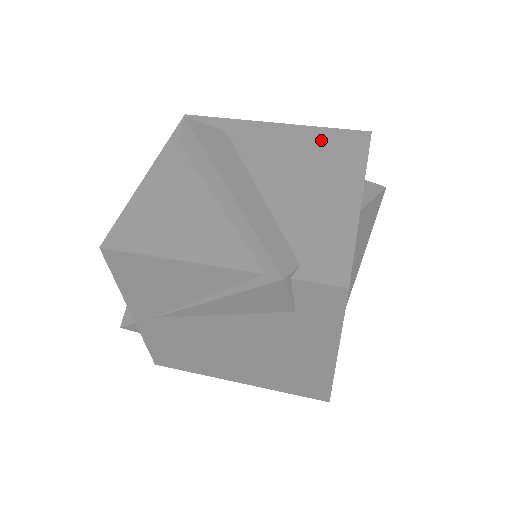
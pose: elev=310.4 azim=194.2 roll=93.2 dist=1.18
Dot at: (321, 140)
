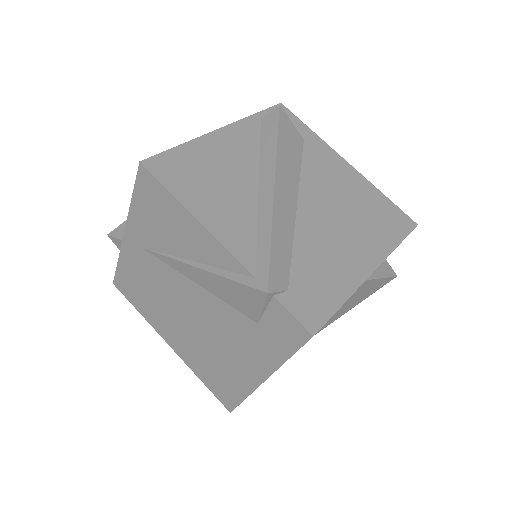
Dot at: (374, 202)
